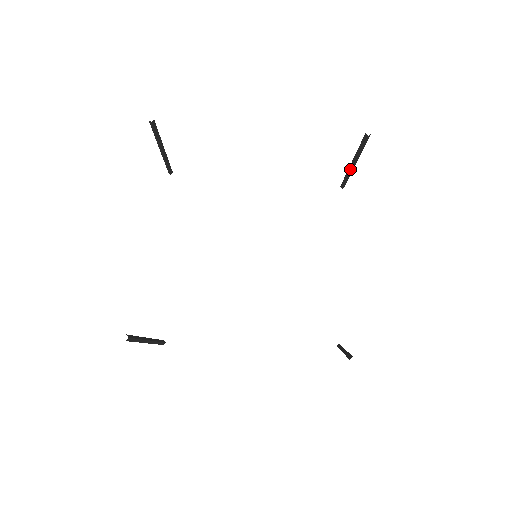
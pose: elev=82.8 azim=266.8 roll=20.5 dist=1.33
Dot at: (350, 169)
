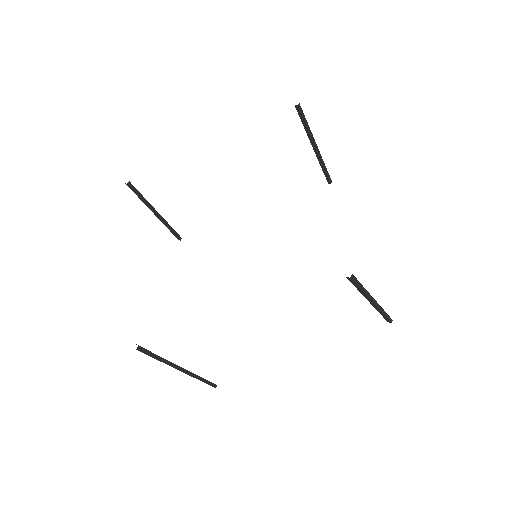
Dot at: (317, 155)
